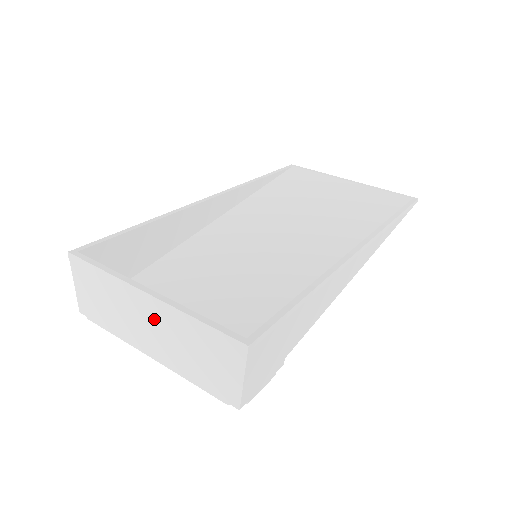
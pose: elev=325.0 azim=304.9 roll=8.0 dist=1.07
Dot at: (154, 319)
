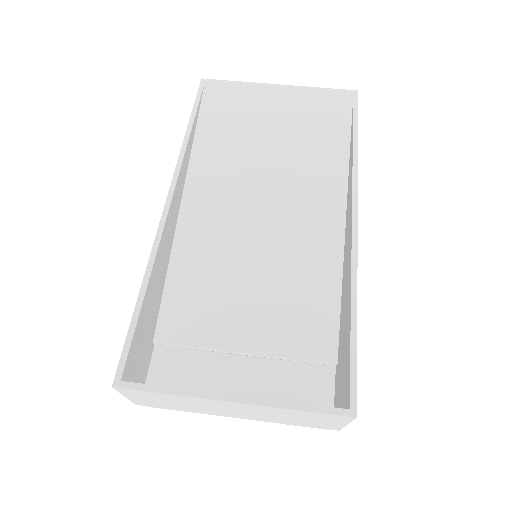
Dot at: (242, 409)
